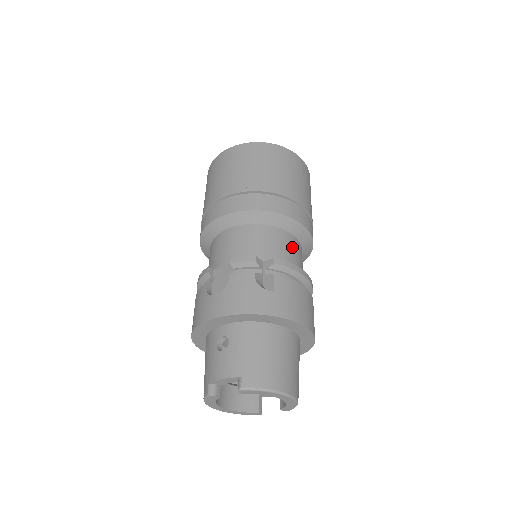
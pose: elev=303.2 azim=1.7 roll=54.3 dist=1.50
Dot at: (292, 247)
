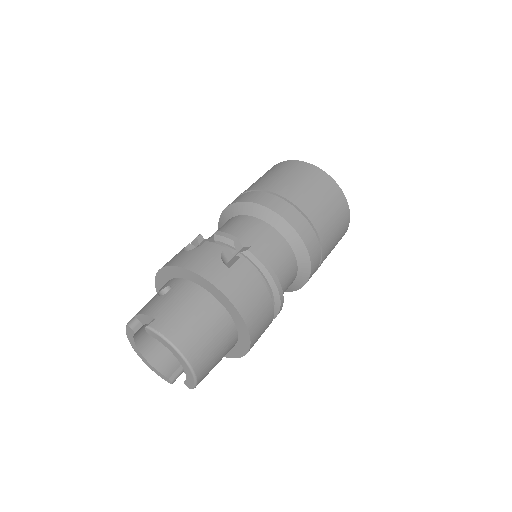
Dot at: (282, 254)
